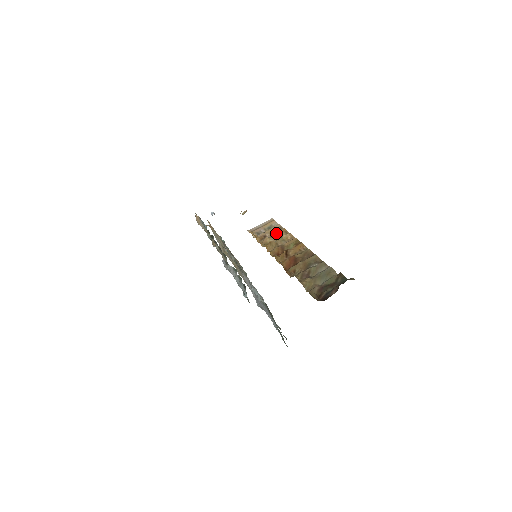
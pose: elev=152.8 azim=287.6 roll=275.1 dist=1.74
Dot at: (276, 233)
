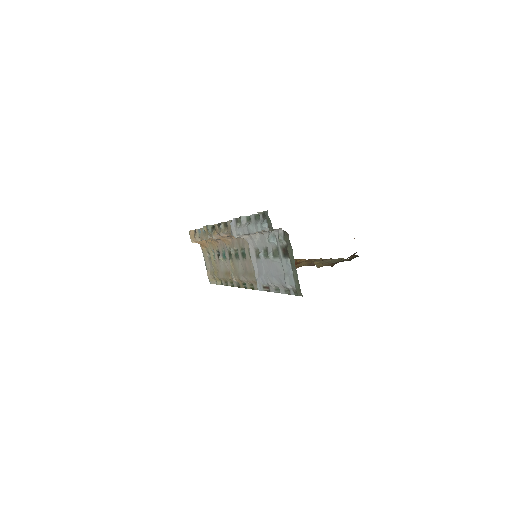
Dot at: occluded
